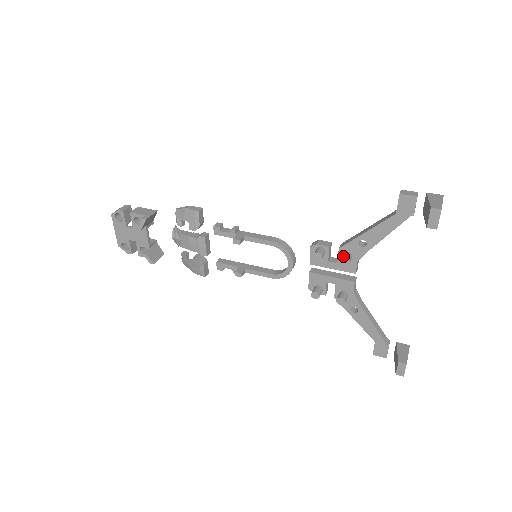
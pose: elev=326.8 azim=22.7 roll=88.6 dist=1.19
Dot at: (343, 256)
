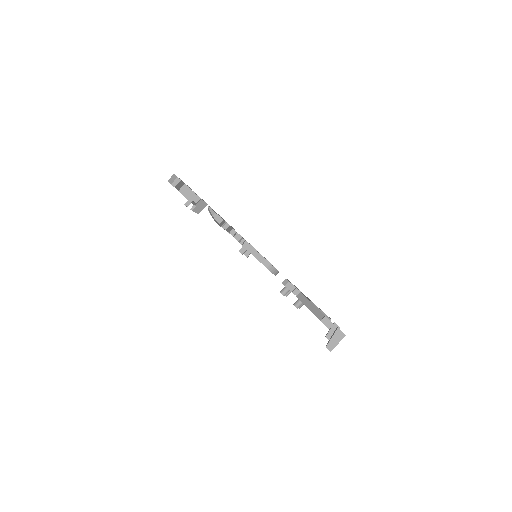
Dot at: (295, 304)
